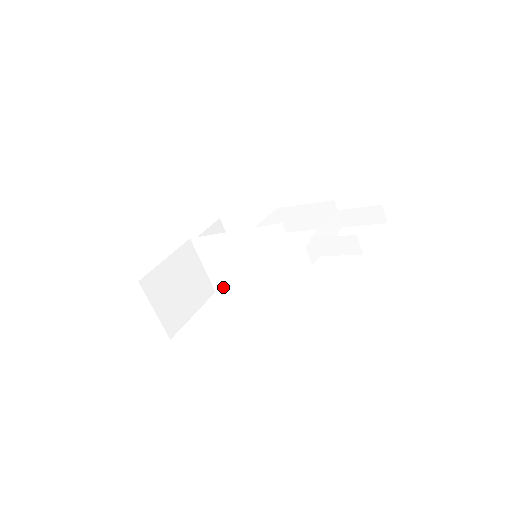
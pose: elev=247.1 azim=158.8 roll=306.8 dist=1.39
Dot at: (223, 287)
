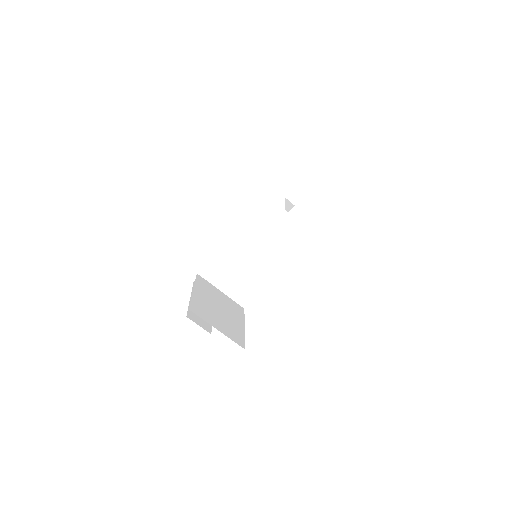
Dot at: (248, 298)
